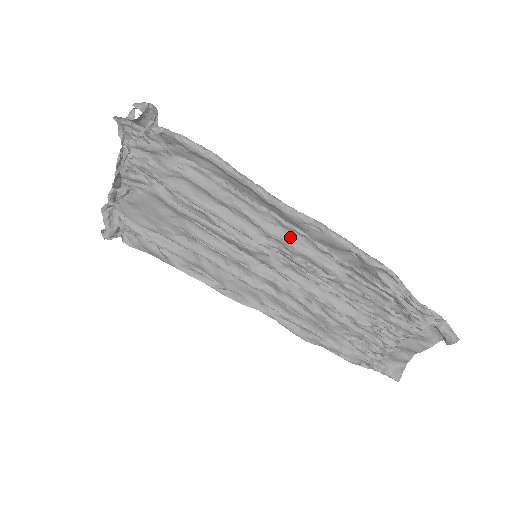
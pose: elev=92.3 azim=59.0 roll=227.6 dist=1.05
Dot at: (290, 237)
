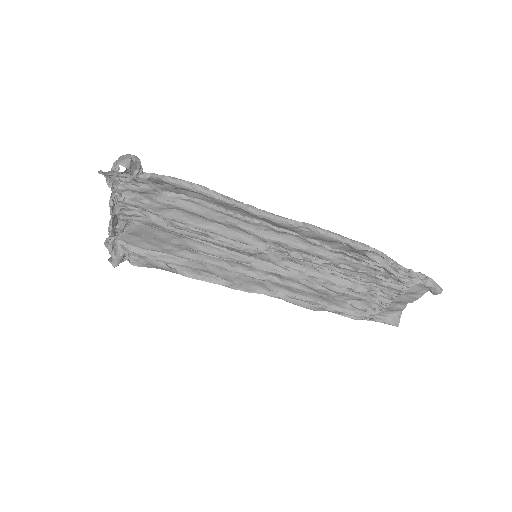
Dot at: (284, 238)
